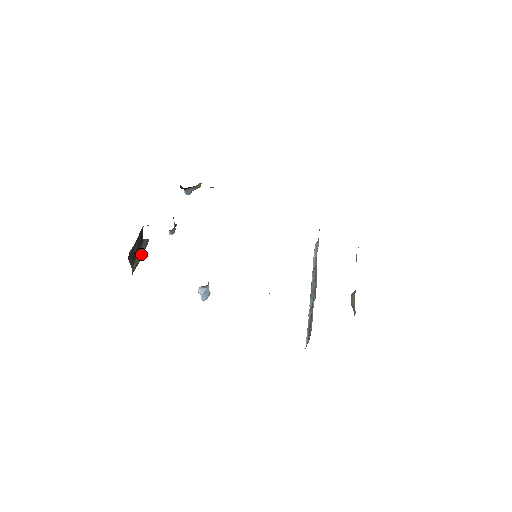
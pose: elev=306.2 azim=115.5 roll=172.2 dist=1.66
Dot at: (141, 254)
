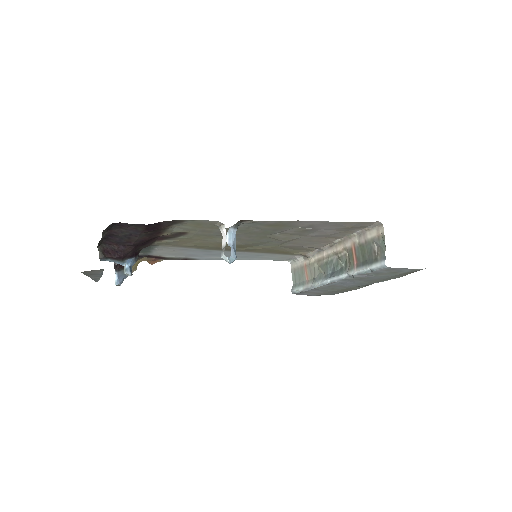
Dot at: occluded
